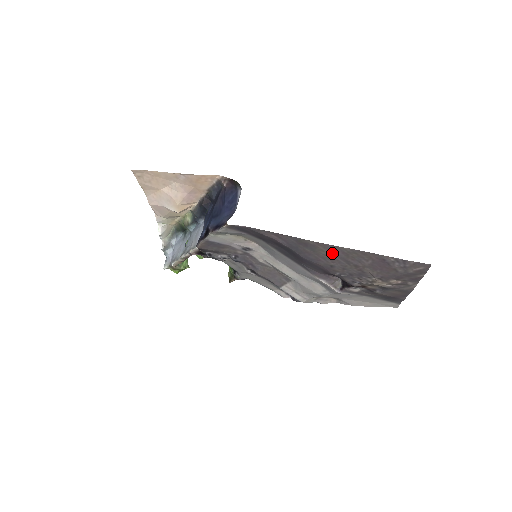
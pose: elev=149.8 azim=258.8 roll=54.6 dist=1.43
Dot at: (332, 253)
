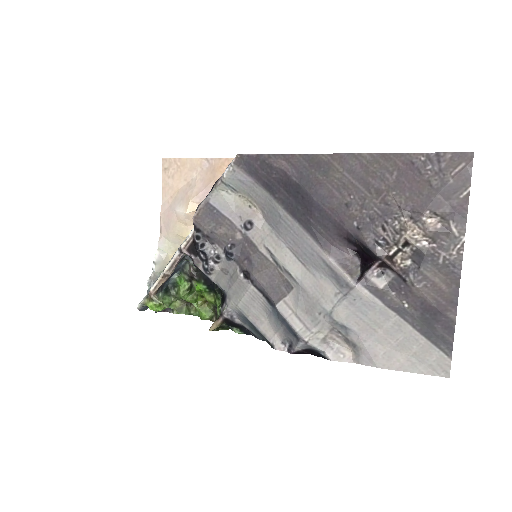
Dot at: (349, 172)
